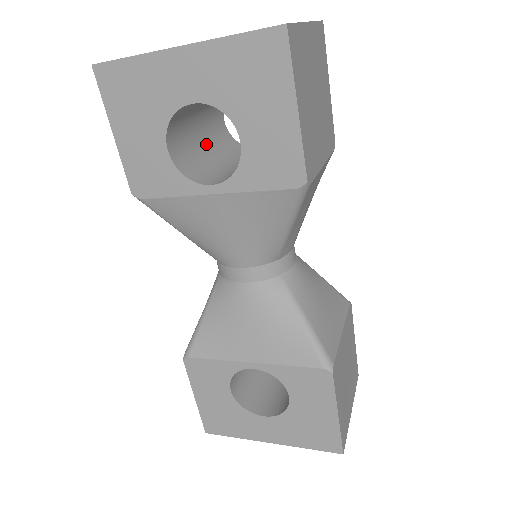
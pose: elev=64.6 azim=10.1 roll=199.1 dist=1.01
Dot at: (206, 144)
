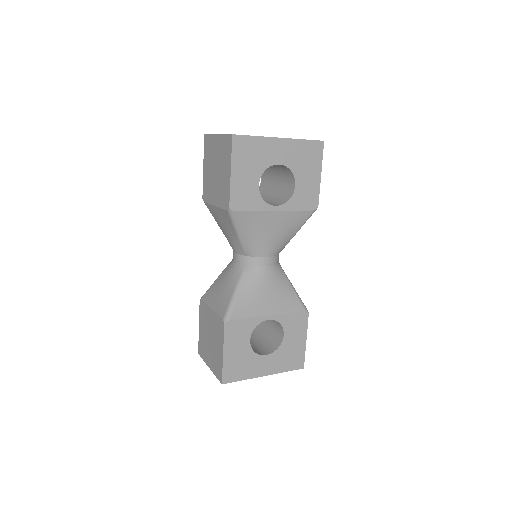
Dot at: occluded
